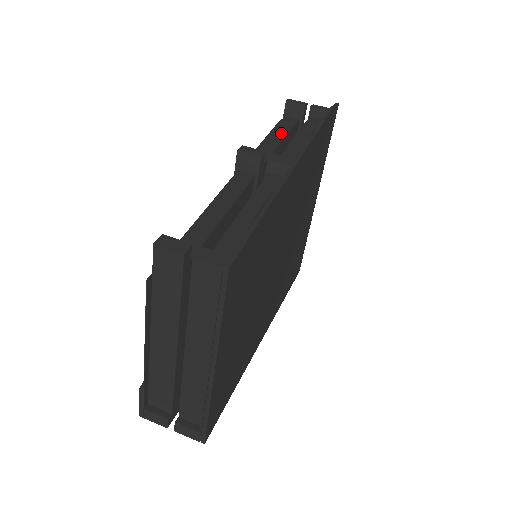
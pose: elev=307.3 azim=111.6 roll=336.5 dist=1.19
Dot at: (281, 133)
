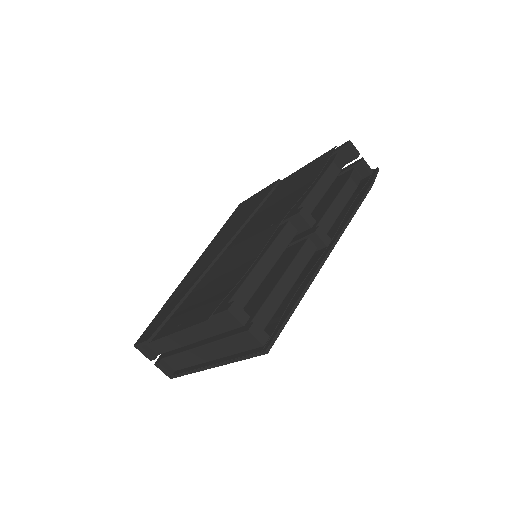
Dot at: (329, 181)
